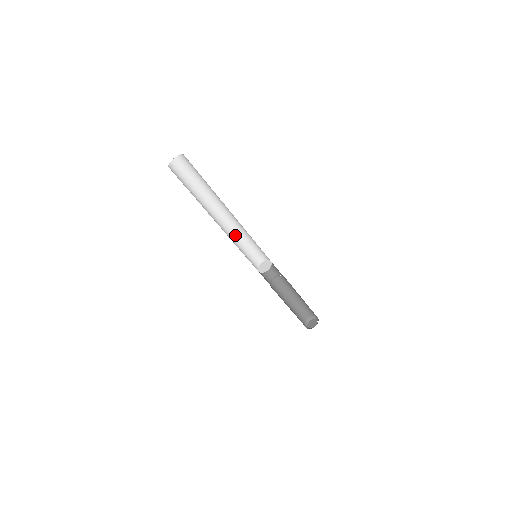
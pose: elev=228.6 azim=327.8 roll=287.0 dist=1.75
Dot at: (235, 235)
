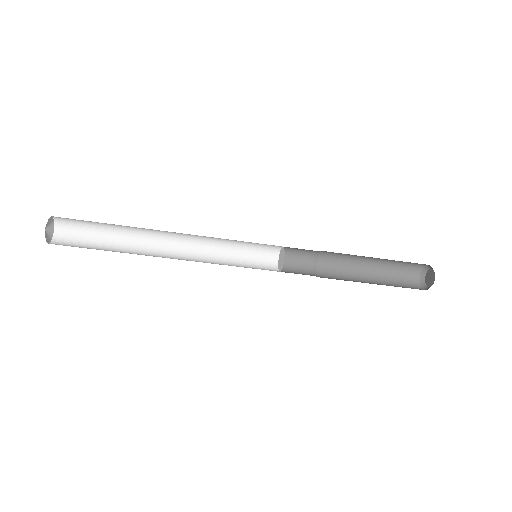
Dot at: (212, 238)
